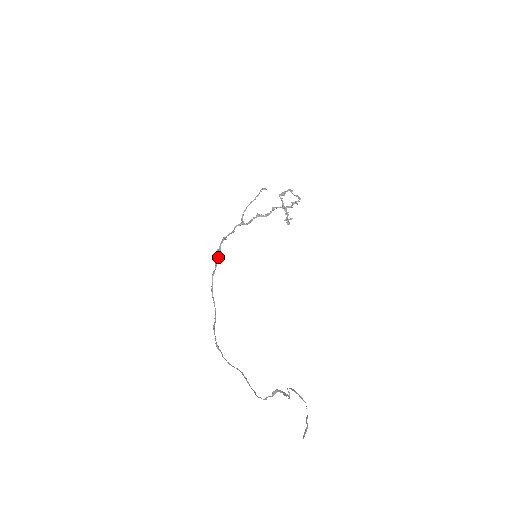
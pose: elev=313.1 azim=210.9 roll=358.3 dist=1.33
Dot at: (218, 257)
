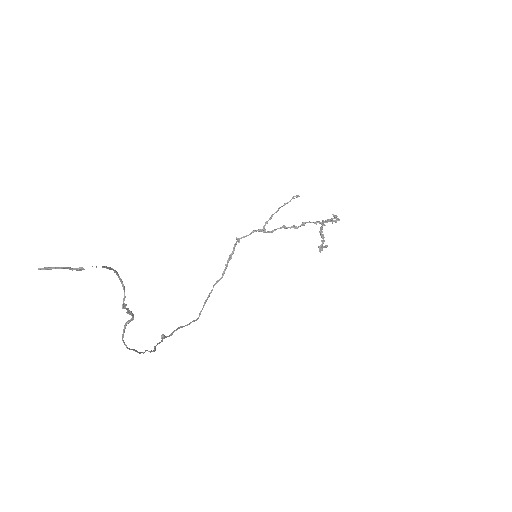
Dot at: (227, 264)
